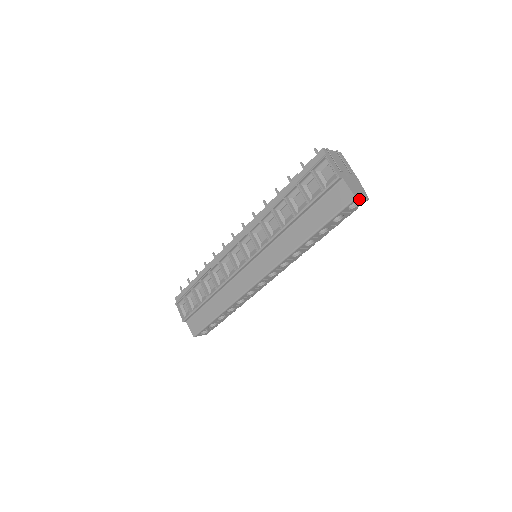
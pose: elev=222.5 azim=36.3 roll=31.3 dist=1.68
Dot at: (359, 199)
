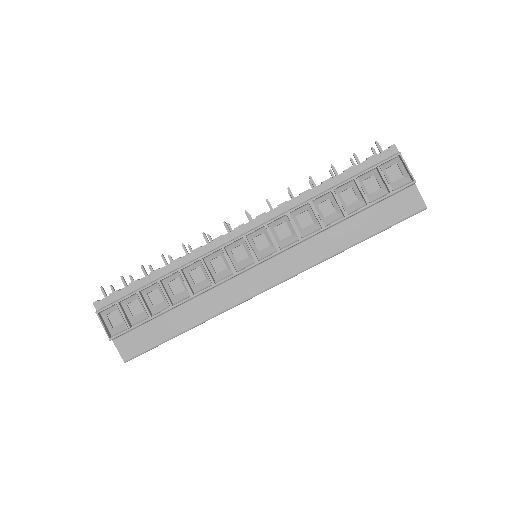
Dot at: occluded
